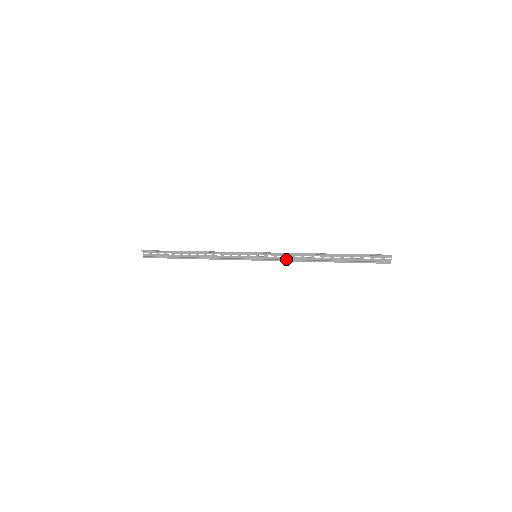
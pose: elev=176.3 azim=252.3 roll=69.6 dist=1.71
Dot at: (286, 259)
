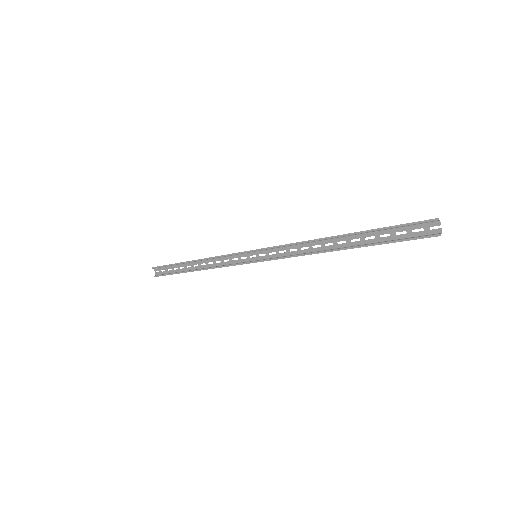
Dot at: (290, 255)
